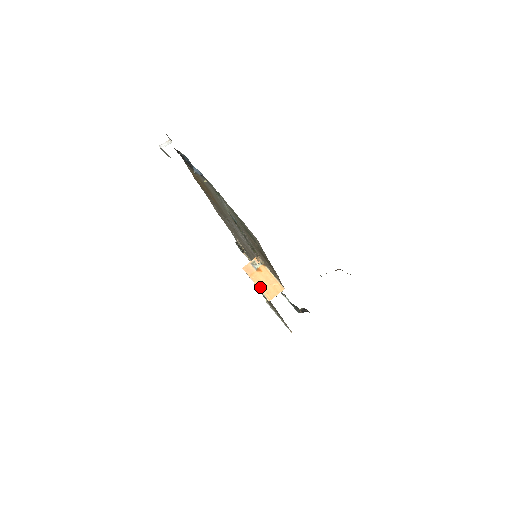
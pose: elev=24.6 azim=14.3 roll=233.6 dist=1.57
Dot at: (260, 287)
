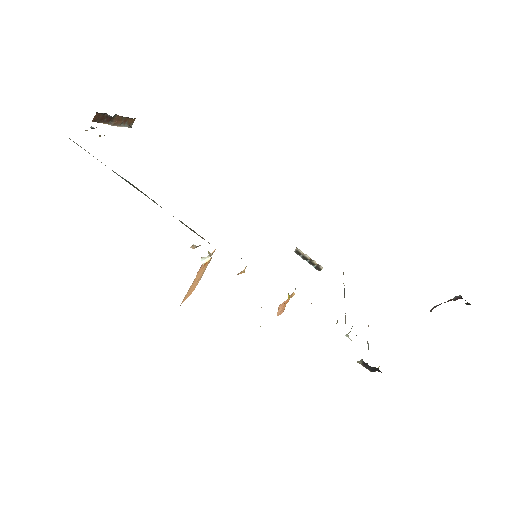
Dot at: (189, 288)
